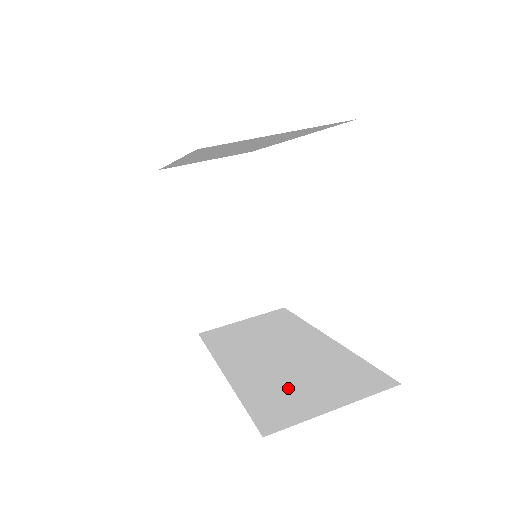
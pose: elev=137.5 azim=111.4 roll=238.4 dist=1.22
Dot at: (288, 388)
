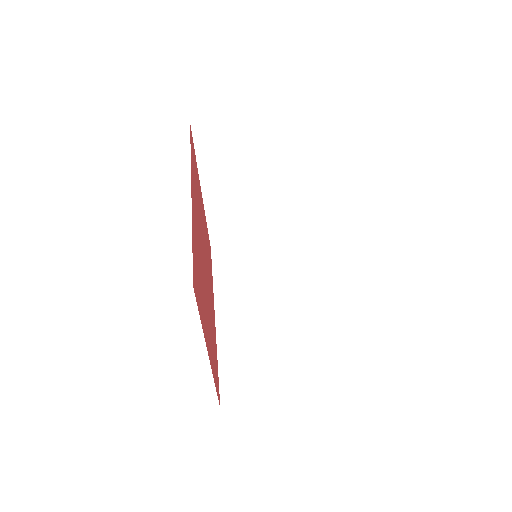
Dot at: (252, 363)
